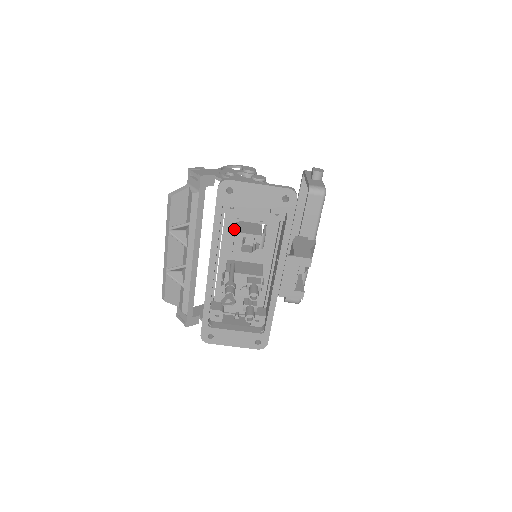
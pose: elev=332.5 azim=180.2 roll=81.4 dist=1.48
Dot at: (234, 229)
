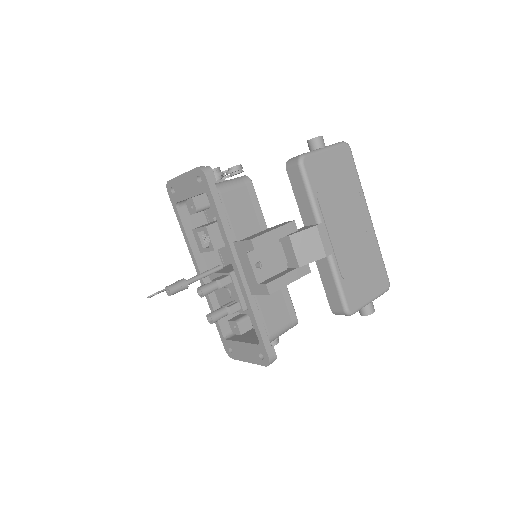
Dot at: occluded
